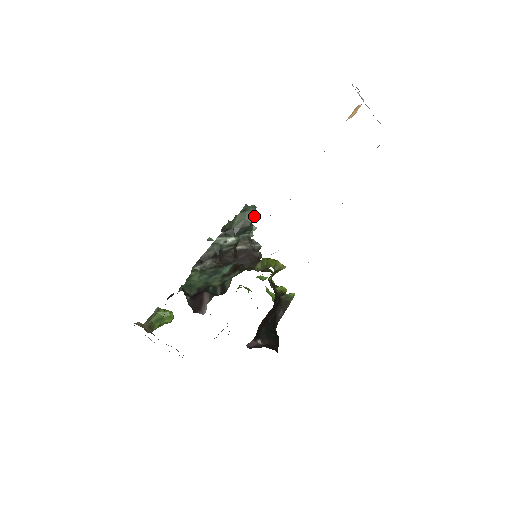
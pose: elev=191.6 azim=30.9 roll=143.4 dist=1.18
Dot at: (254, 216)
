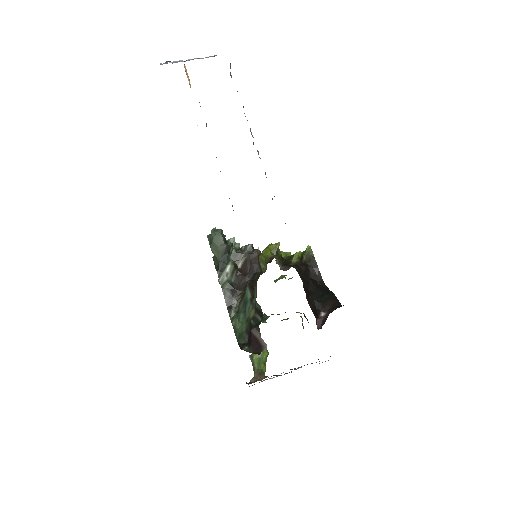
Dot at: (220, 237)
